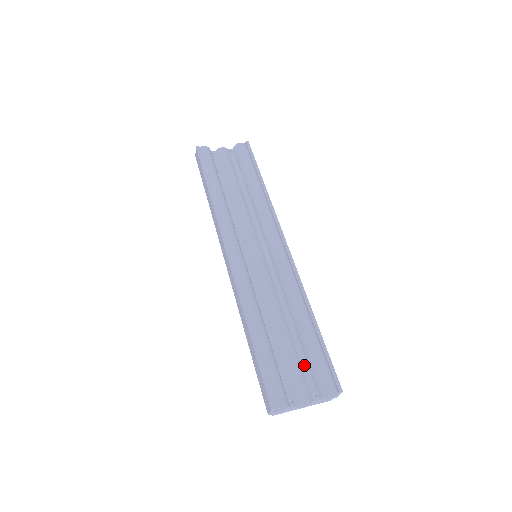
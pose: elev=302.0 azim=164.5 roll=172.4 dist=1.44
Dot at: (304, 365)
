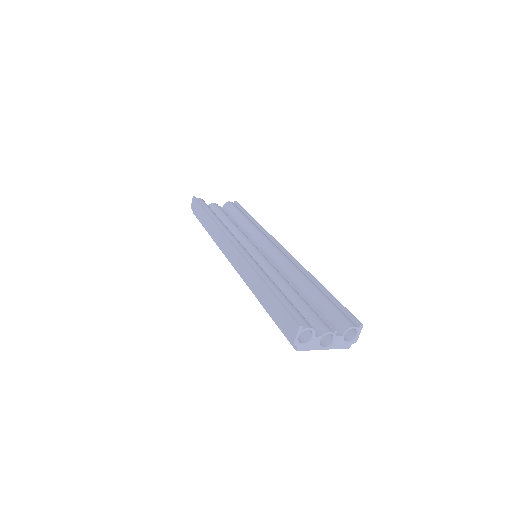
Dot at: (319, 314)
